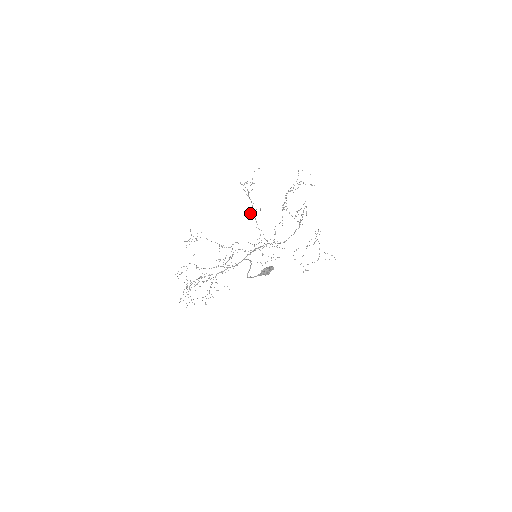
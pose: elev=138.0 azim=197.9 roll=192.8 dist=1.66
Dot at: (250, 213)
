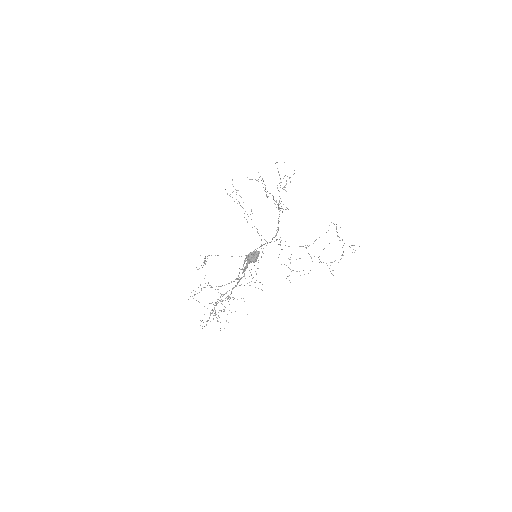
Dot at: (247, 221)
